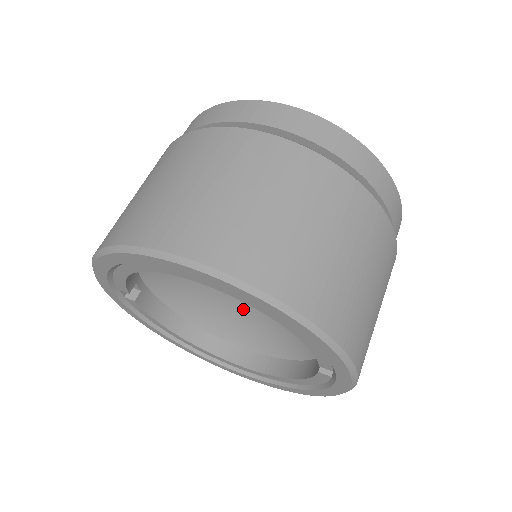
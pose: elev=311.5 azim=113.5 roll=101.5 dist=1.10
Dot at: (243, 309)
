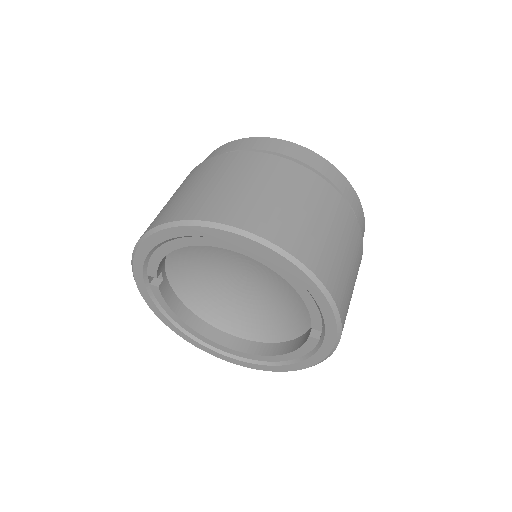
Dot at: (242, 301)
